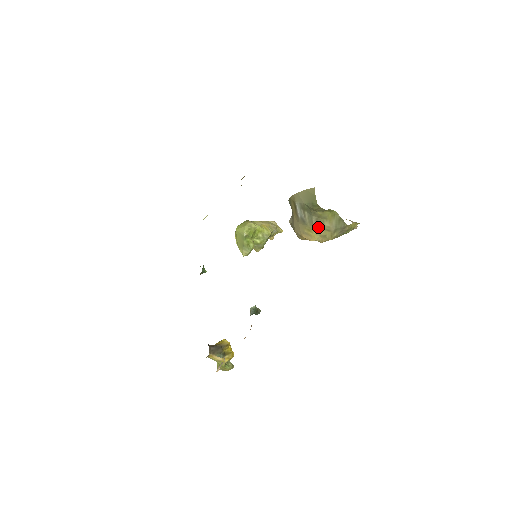
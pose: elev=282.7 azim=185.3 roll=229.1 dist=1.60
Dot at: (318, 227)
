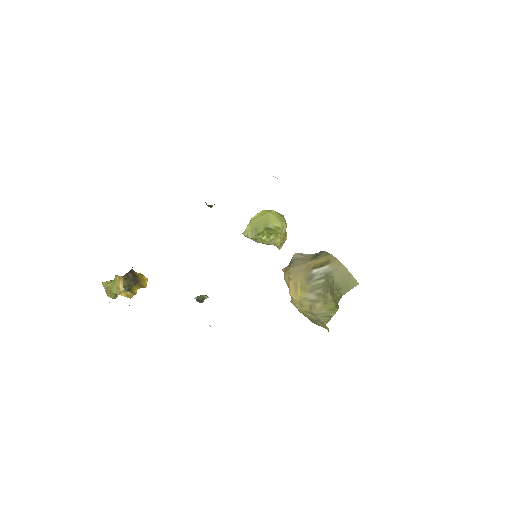
Dot at: (311, 297)
